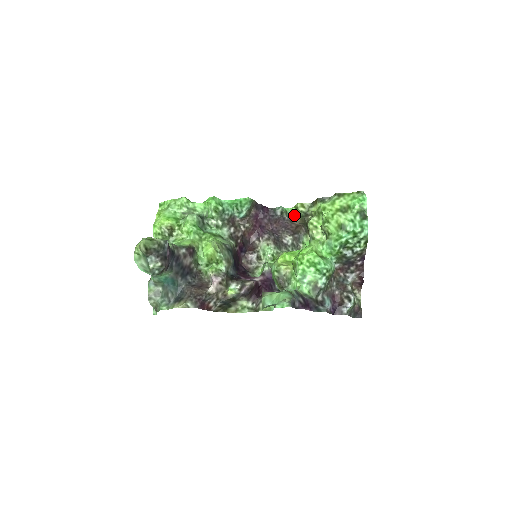
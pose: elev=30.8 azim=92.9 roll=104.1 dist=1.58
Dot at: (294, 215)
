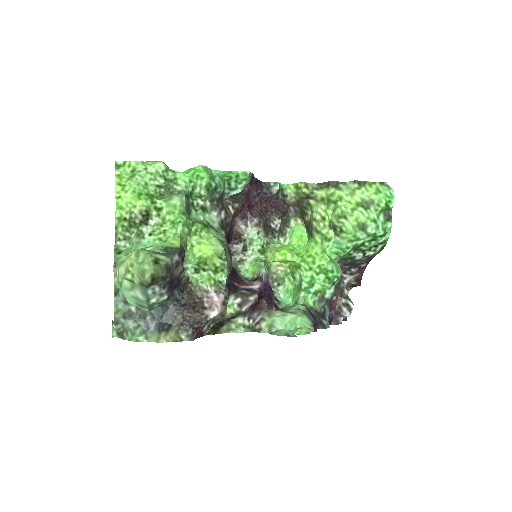
Dot at: (290, 194)
